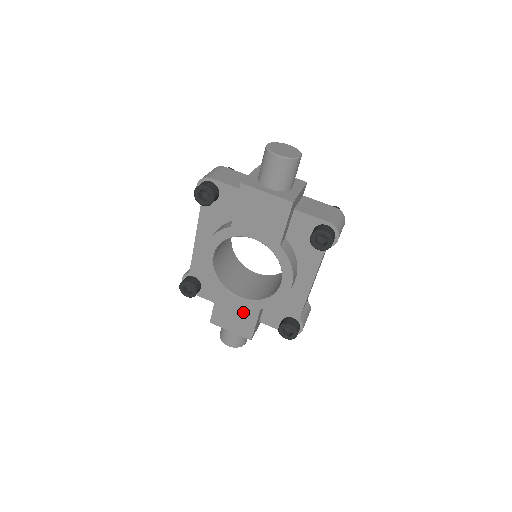
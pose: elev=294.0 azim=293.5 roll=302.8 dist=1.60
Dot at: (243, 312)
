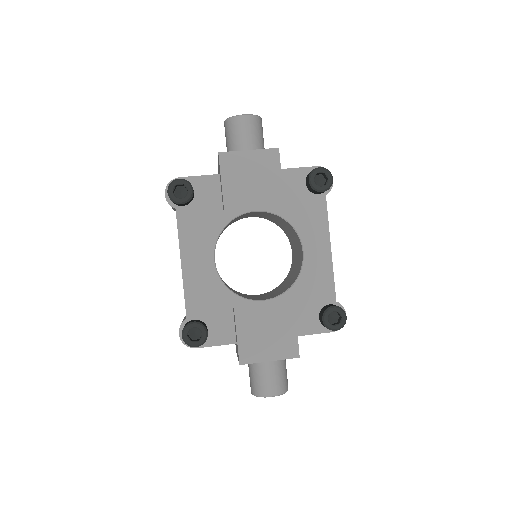
Dot at: (275, 319)
